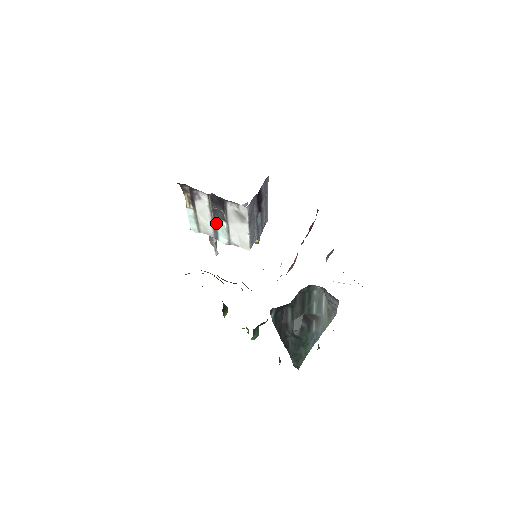
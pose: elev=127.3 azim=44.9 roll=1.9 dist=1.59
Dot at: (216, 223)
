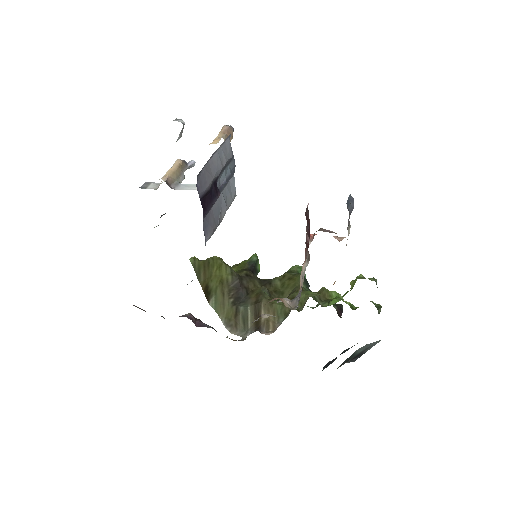
Dot at: occluded
